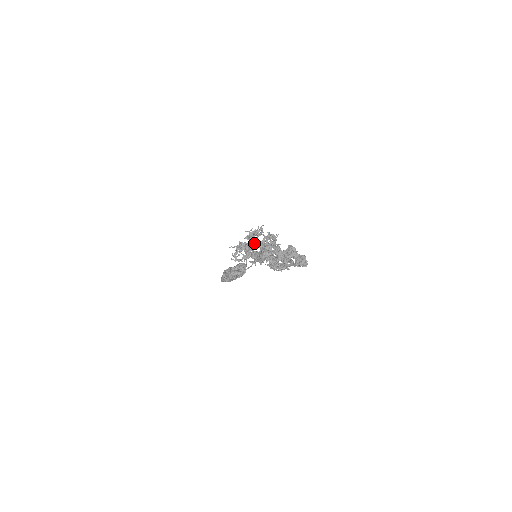
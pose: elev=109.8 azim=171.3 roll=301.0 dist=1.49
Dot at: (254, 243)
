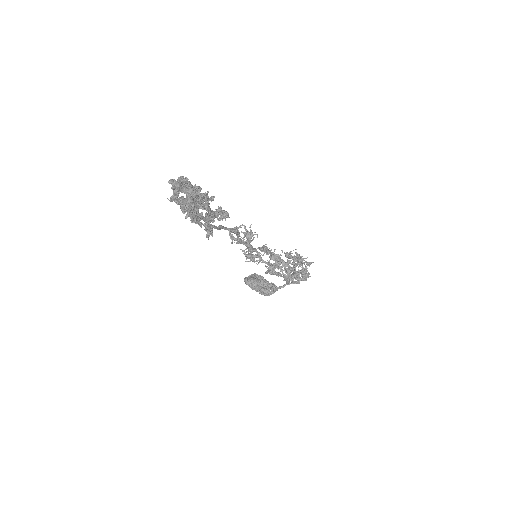
Dot at: (290, 267)
